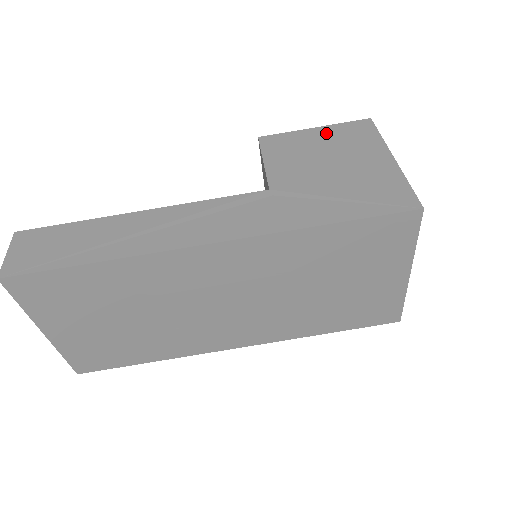
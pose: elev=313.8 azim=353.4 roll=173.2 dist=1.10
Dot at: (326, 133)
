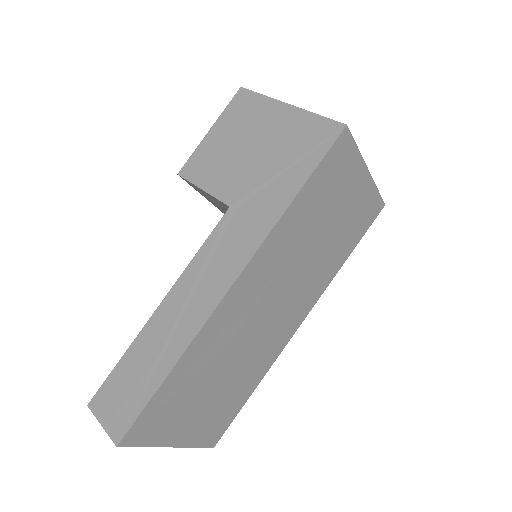
Dot at: (222, 127)
